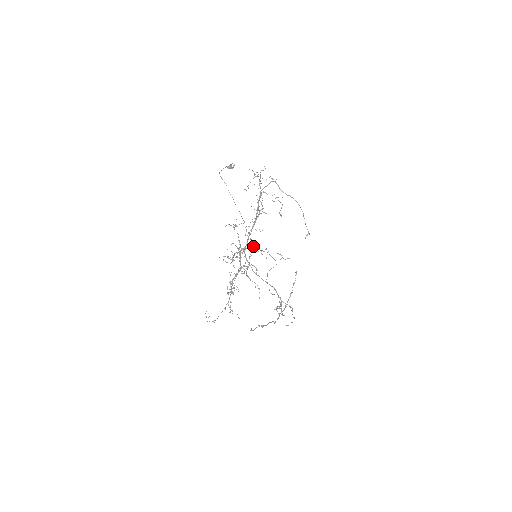
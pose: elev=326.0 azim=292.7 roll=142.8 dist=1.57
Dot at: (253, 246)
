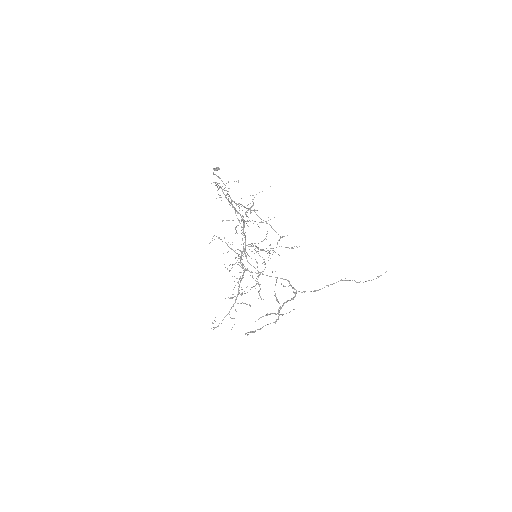
Dot at: (252, 246)
